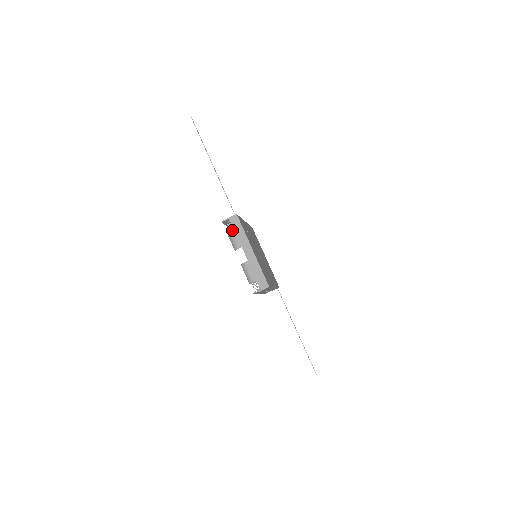
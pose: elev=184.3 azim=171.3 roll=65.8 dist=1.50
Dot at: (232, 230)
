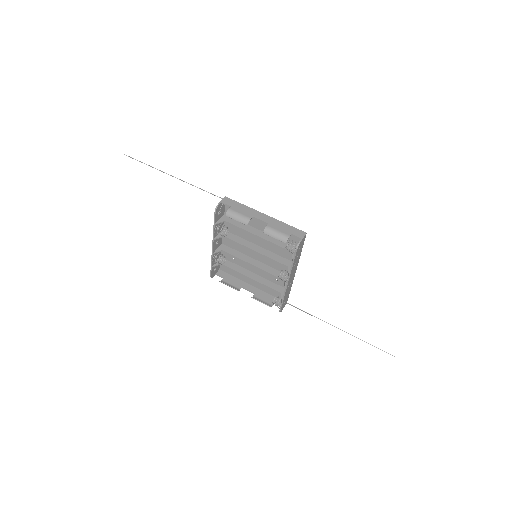
Dot at: (232, 208)
